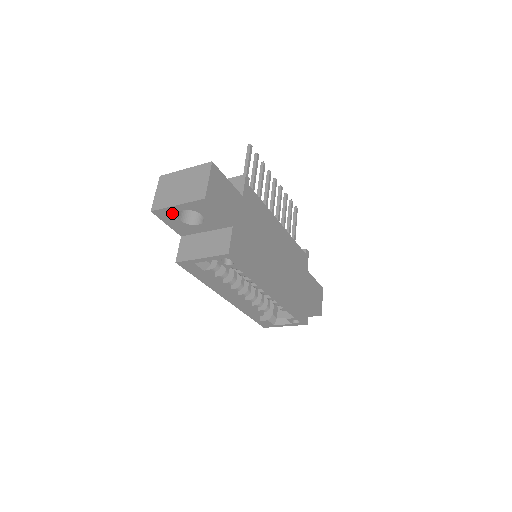
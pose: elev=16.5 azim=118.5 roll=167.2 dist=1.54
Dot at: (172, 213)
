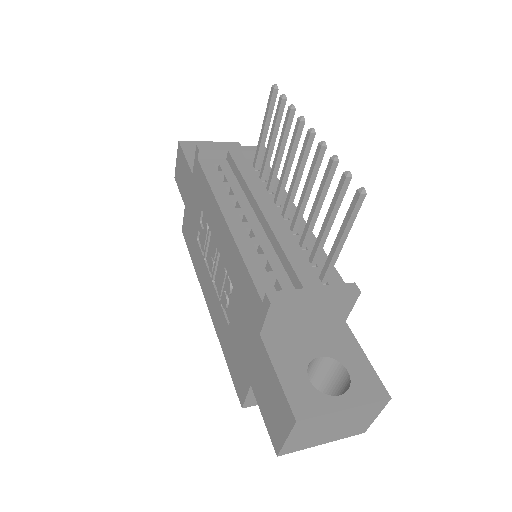
Dot at: occluded
